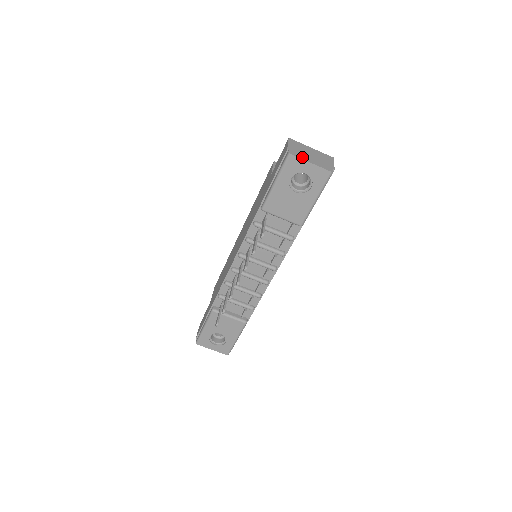
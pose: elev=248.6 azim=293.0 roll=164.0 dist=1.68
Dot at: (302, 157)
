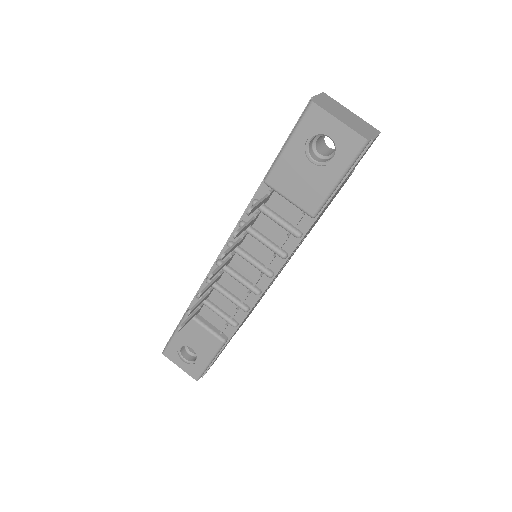
Dot at: (329, 111)
